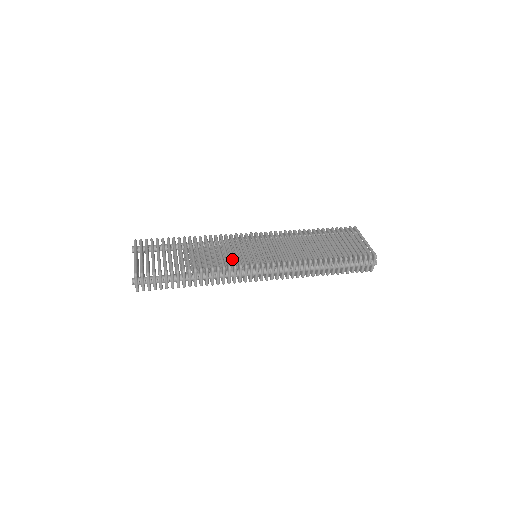
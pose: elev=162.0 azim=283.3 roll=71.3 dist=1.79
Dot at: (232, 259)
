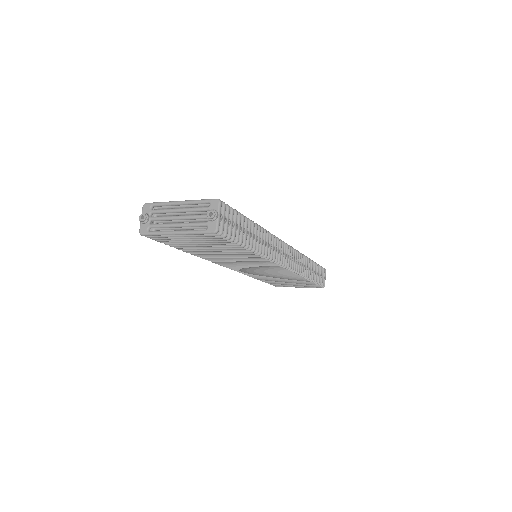
Dot at: occluded
